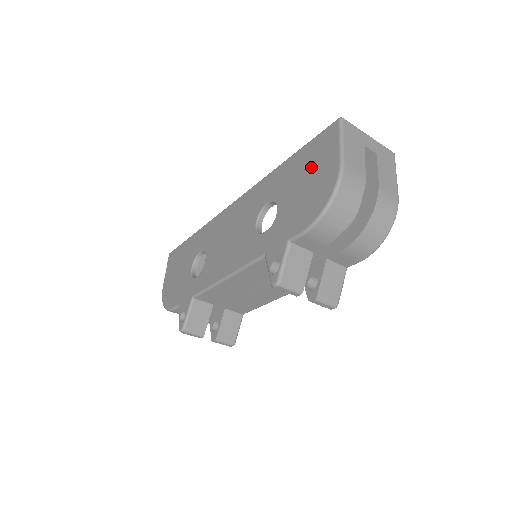
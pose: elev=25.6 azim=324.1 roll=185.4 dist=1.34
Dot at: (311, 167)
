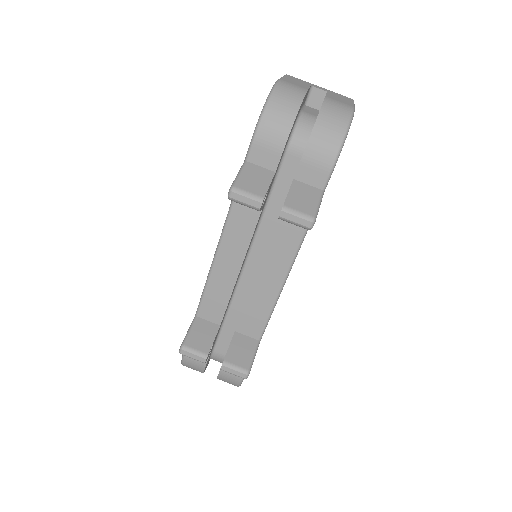
Dot at: occluded
